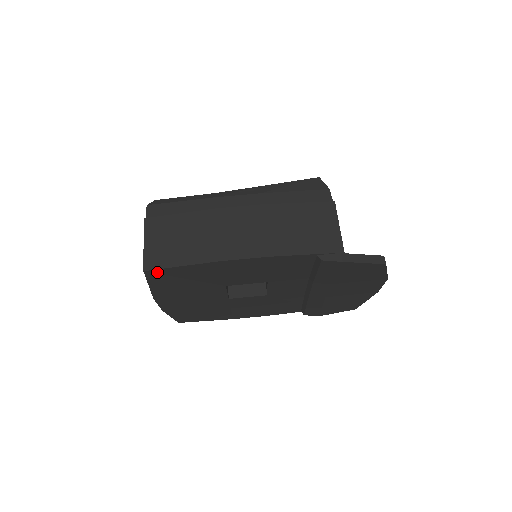
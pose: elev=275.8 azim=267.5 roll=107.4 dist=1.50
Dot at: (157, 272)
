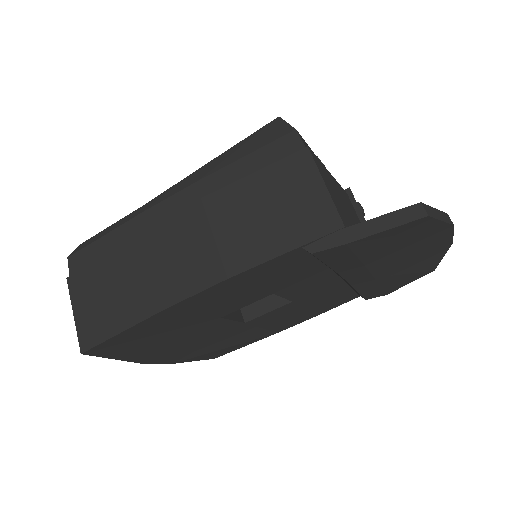
Dot at: (101, 347)
